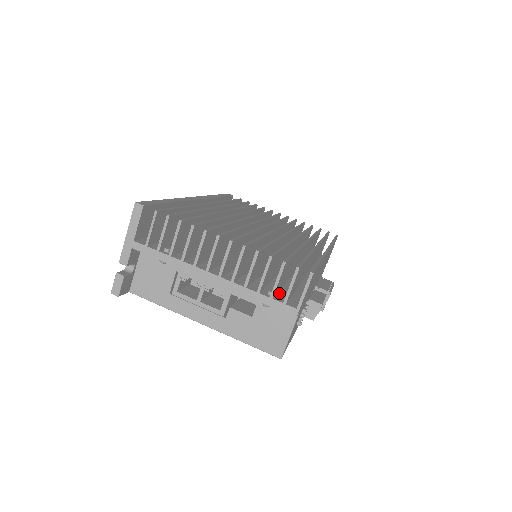
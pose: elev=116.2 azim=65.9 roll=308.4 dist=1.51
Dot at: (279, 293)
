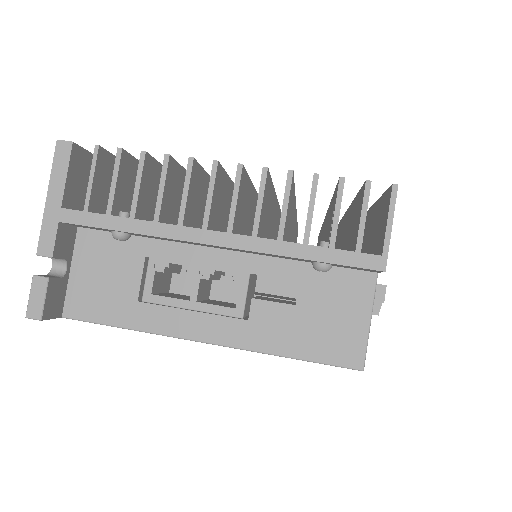
Dot at: occluded
